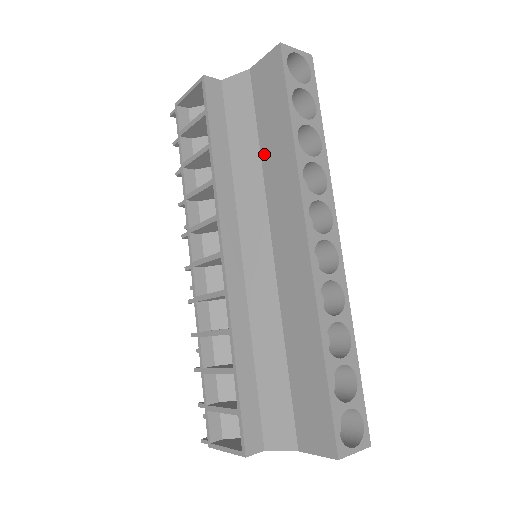
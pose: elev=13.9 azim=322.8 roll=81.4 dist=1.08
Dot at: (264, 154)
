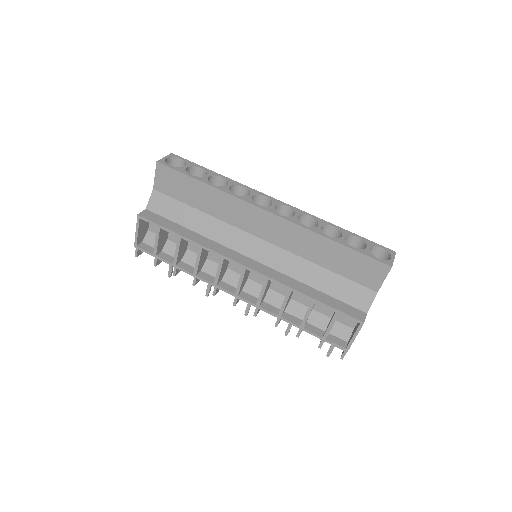
Dot at: (206, 210)
